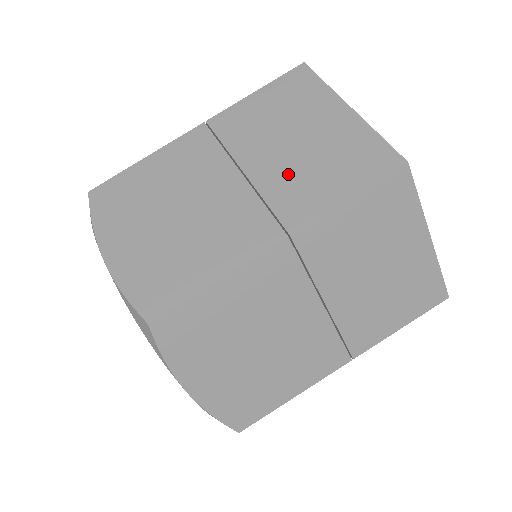
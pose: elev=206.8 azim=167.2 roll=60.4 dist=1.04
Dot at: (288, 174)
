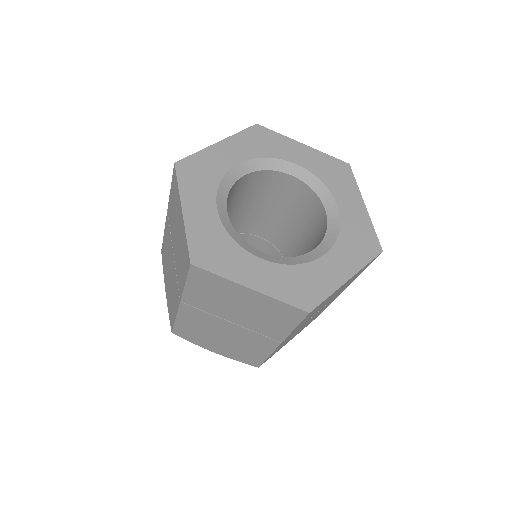
Dot at: (178, 259)
